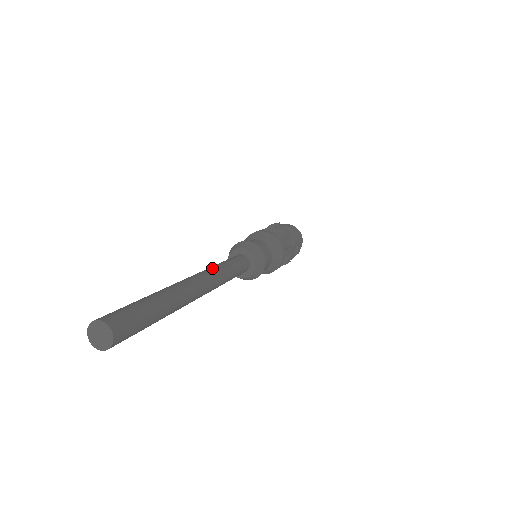
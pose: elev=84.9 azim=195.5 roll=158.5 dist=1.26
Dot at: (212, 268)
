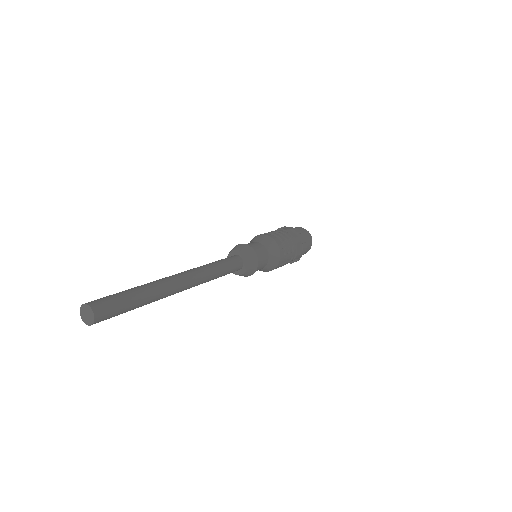
Dot at: (206, 271)
